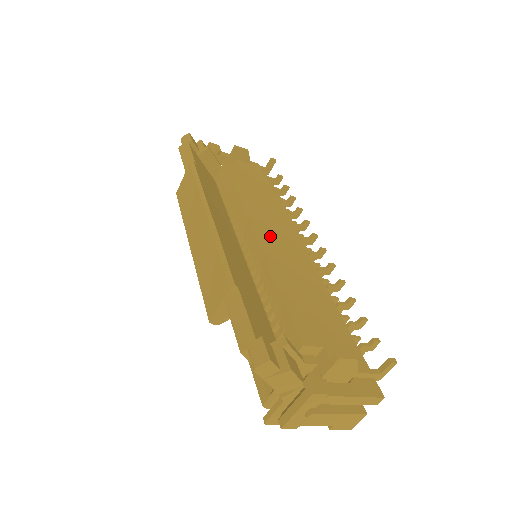
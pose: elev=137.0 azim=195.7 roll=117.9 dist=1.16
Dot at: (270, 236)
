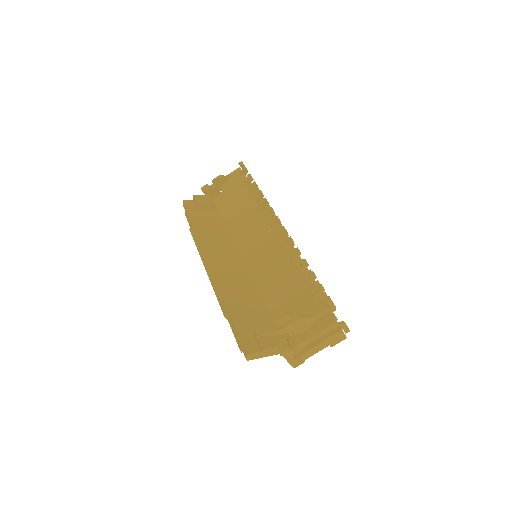
Dot at: (249, 245)
